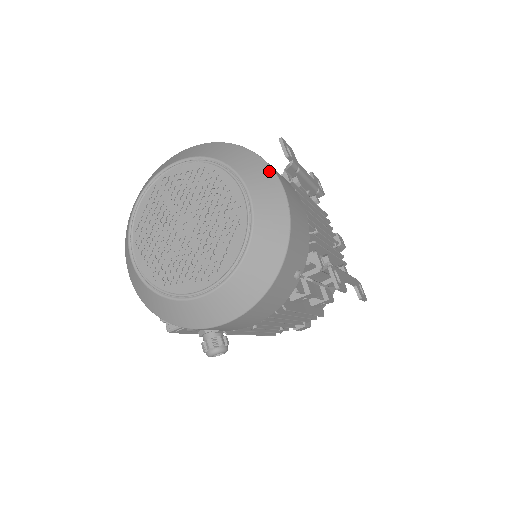
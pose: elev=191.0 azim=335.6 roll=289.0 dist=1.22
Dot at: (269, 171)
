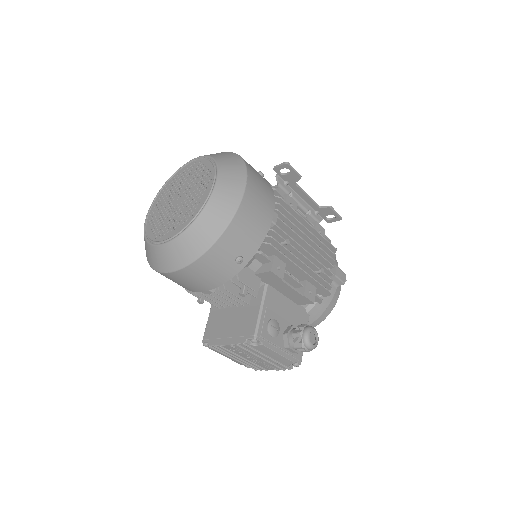
Dot at: occluded
